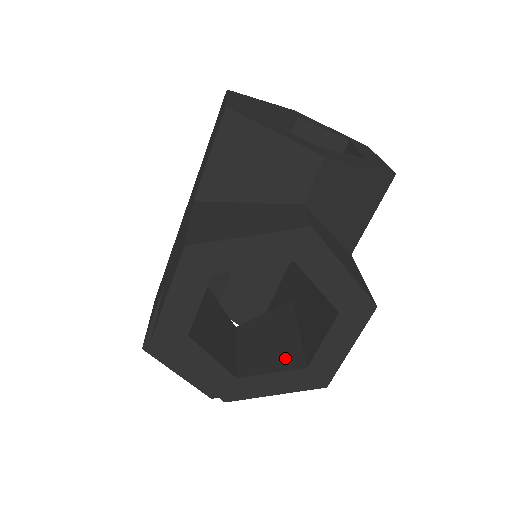
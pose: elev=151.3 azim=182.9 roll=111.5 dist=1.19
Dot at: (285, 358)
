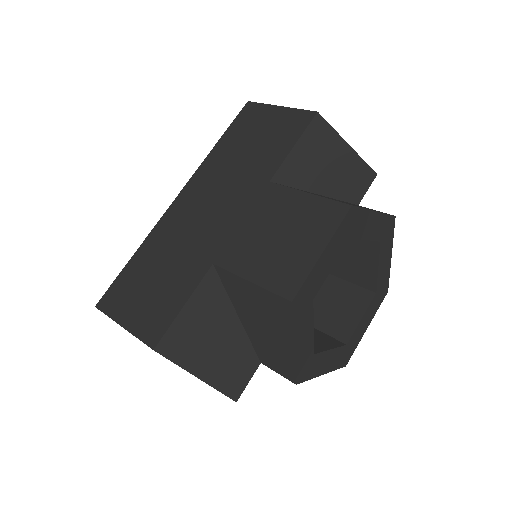
Dot at: (325, 340)
